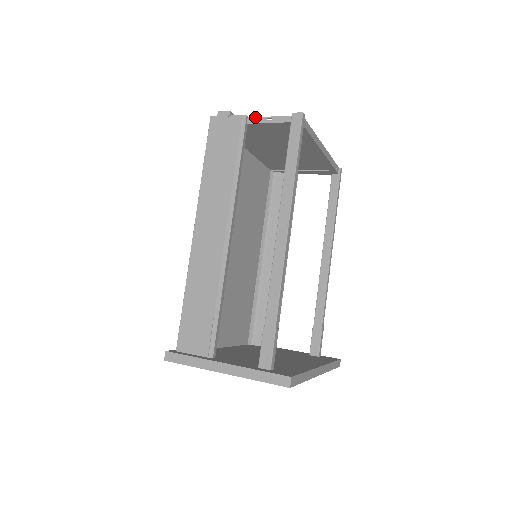
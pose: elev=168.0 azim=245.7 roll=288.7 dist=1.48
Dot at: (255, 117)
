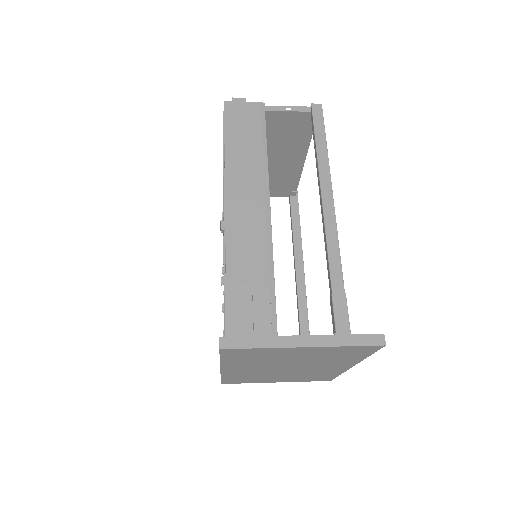
Dot at: (272, 106)
